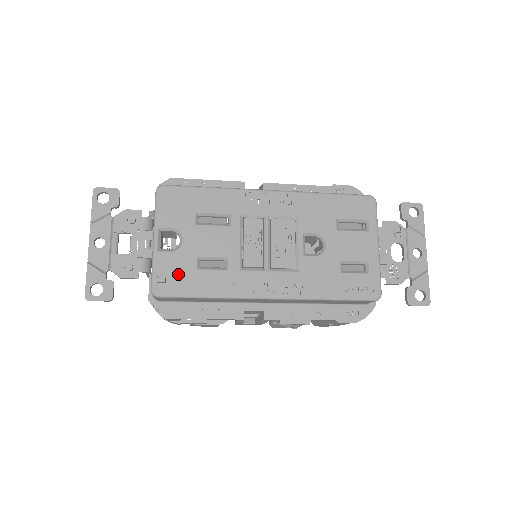
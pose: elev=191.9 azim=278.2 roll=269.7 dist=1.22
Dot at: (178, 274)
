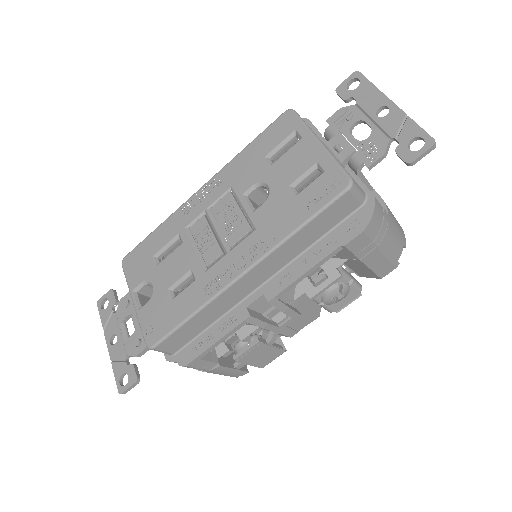
Dot at: (159, 316)
